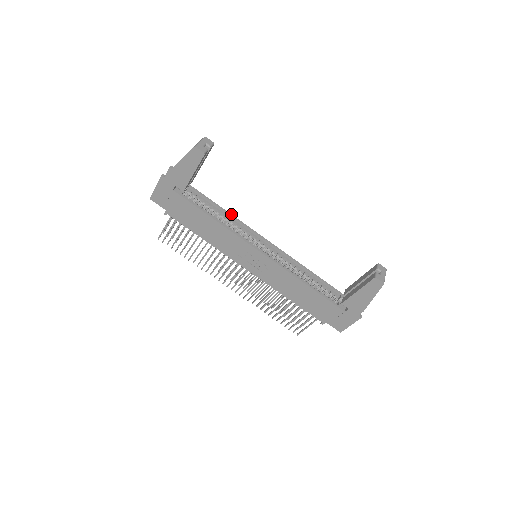
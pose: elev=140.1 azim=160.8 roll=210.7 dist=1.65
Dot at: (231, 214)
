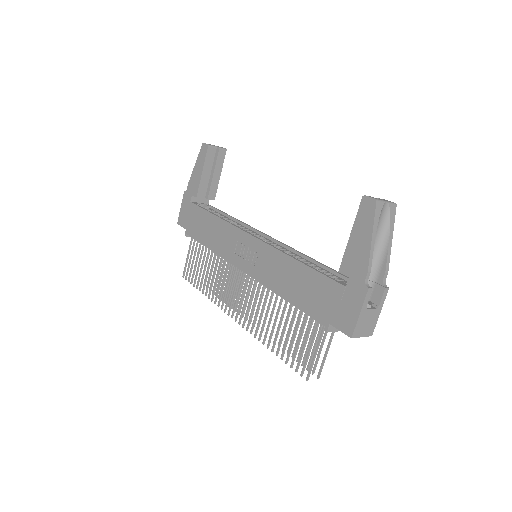
Dot at: (241, 221)
